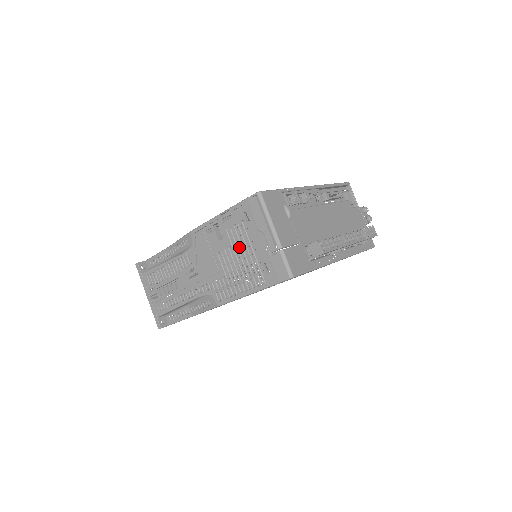
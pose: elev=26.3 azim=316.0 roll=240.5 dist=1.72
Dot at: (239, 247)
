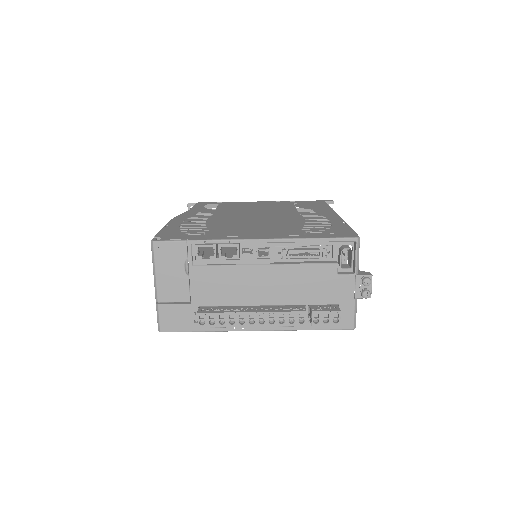
Dot at: occluded
